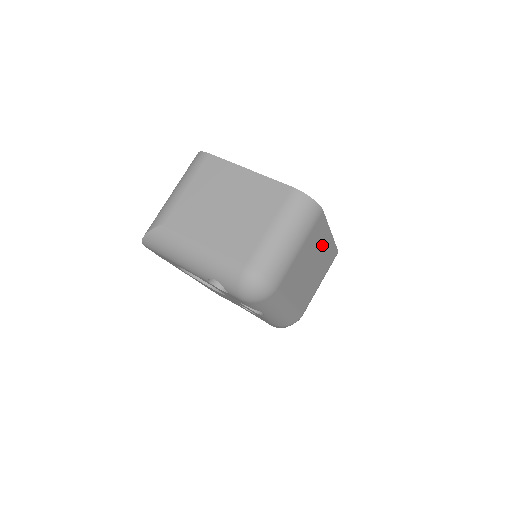
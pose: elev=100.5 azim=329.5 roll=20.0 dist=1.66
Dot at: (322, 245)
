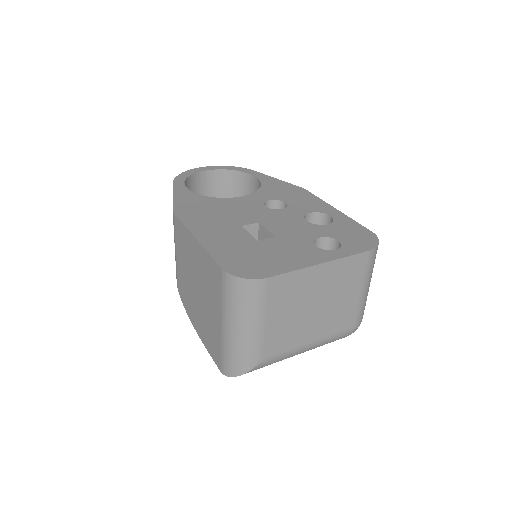
Dot at: occluded
